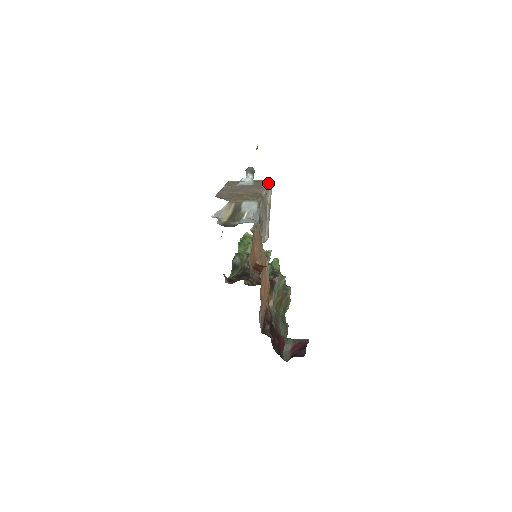
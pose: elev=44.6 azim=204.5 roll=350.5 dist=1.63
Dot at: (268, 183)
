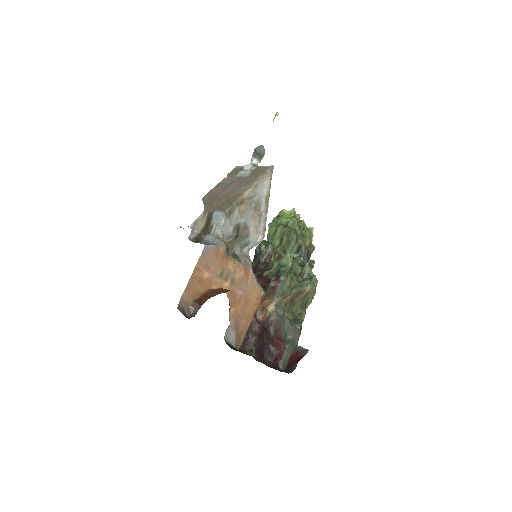
Dot at: (263, 173)
